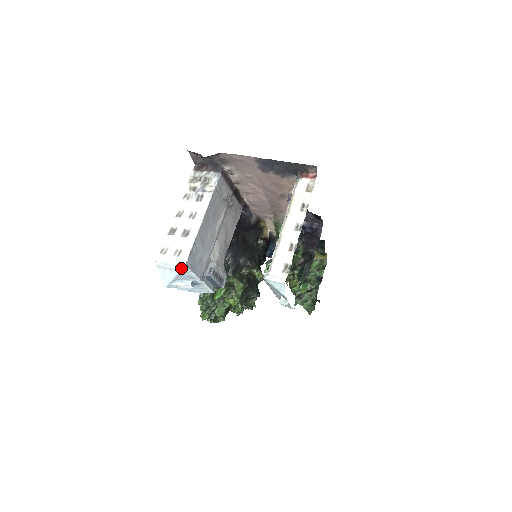
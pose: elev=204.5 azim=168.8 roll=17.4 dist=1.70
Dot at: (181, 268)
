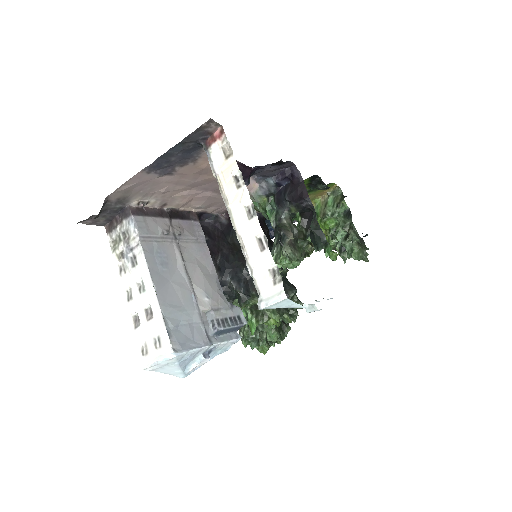
Dot at: (173, 358)
